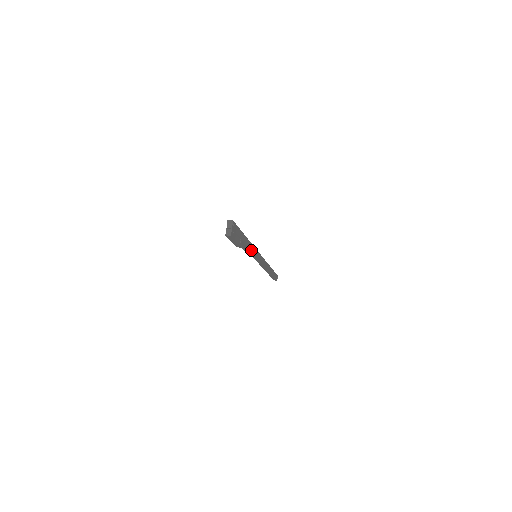
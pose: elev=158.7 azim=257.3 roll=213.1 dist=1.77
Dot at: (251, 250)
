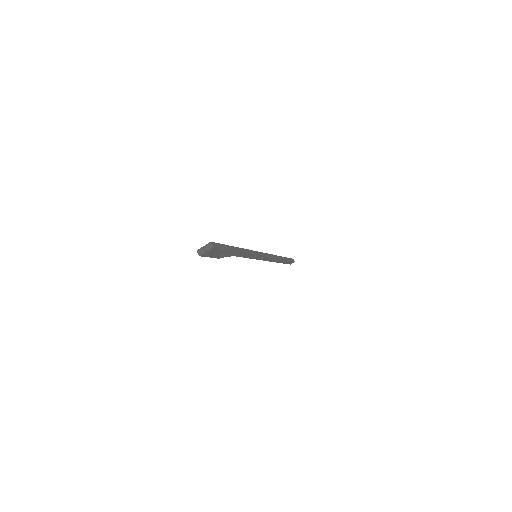
Dot at: (243, 257)
